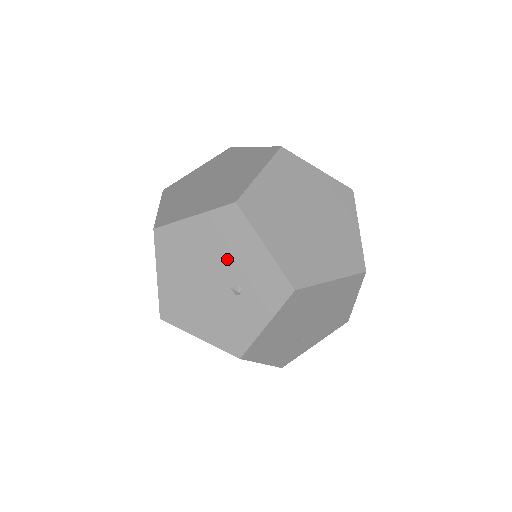
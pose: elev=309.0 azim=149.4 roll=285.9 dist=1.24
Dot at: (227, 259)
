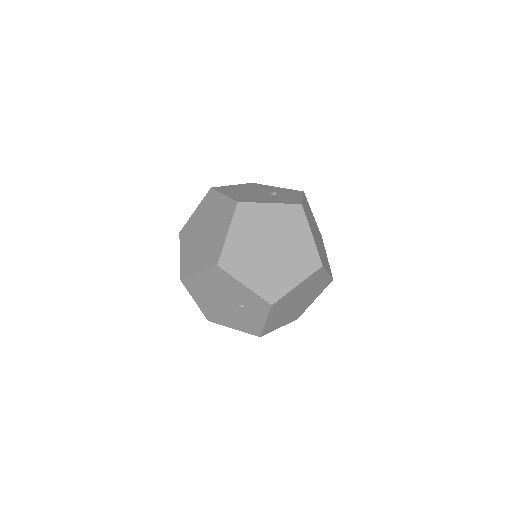
Dot at: (228, 292)
